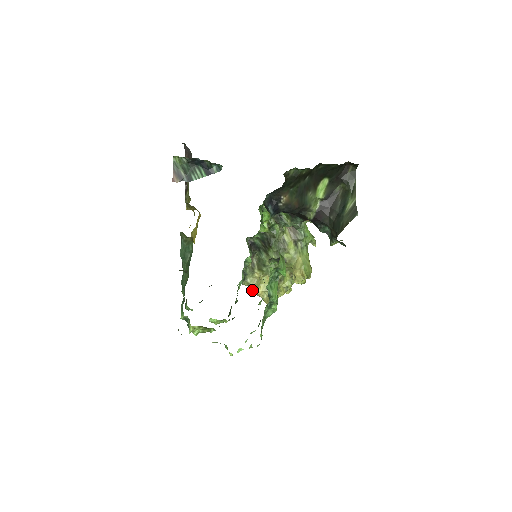
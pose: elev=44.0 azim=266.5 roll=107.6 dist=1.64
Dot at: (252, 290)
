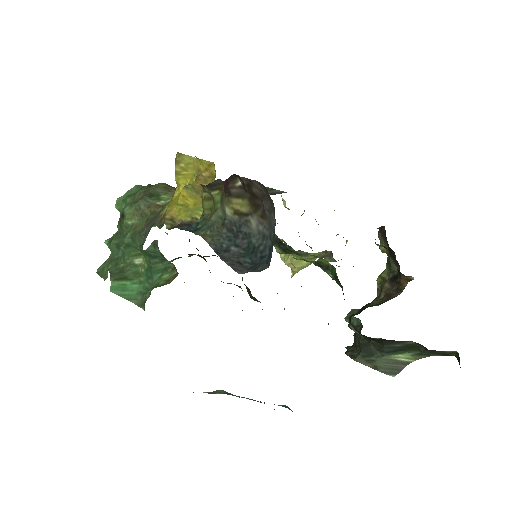
Dot at: occluded
